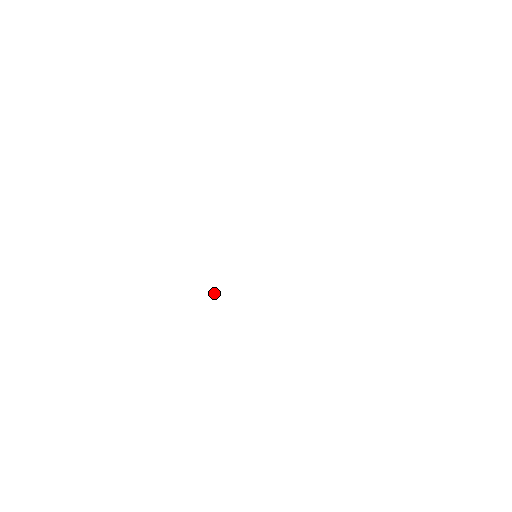
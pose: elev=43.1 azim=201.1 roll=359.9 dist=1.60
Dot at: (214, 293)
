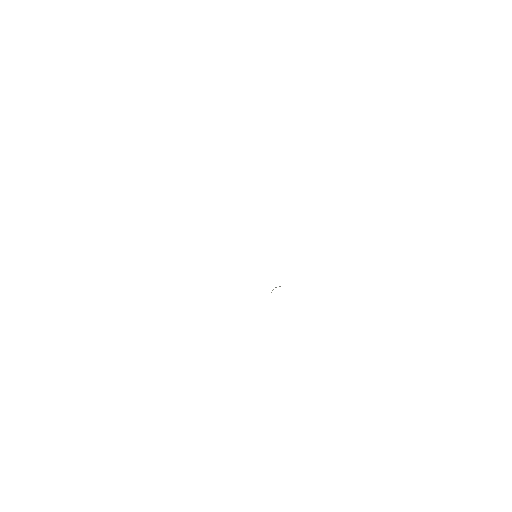
Dot at: occluded
